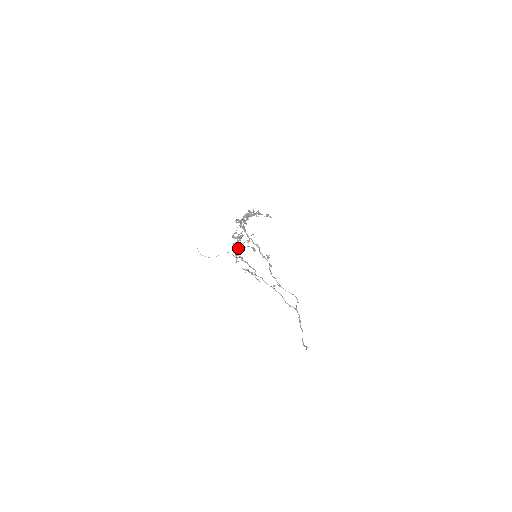
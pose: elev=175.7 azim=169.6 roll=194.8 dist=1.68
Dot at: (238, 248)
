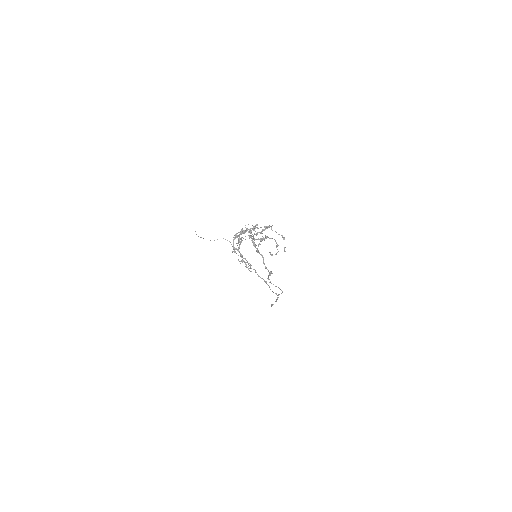
Dot at: (239, 244)
